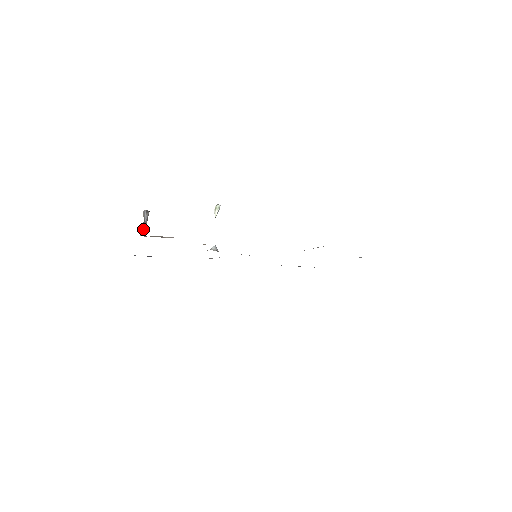
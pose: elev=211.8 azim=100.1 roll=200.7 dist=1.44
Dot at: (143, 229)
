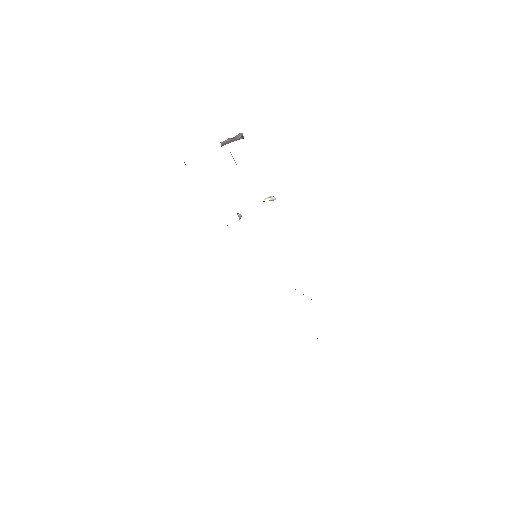
Dot at: (227, 141)
